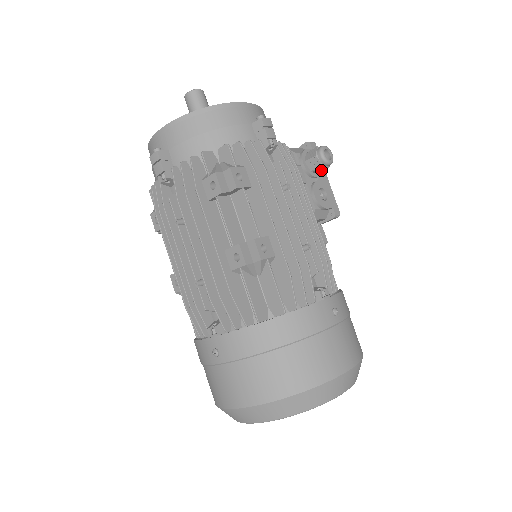
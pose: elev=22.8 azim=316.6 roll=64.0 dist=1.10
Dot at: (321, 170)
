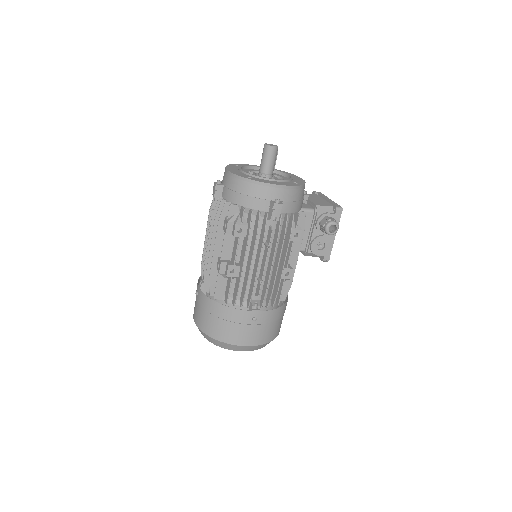
Dot at: occluded
